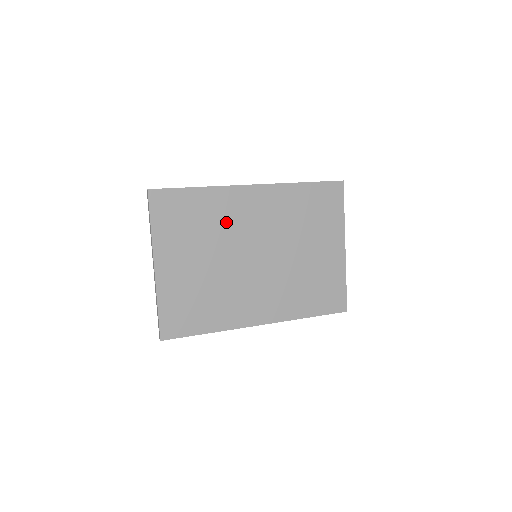
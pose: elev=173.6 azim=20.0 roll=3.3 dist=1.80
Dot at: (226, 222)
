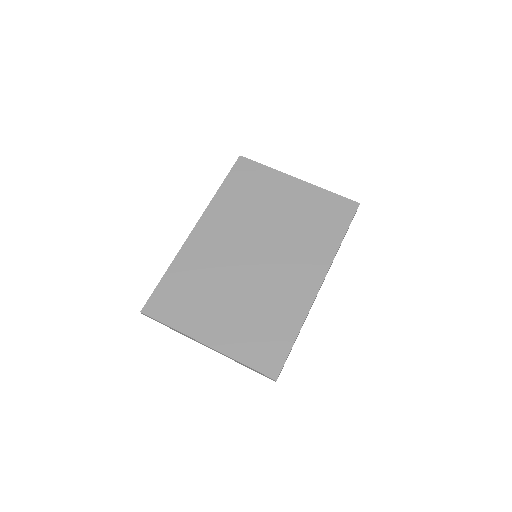
Dot at: (209, 265)
